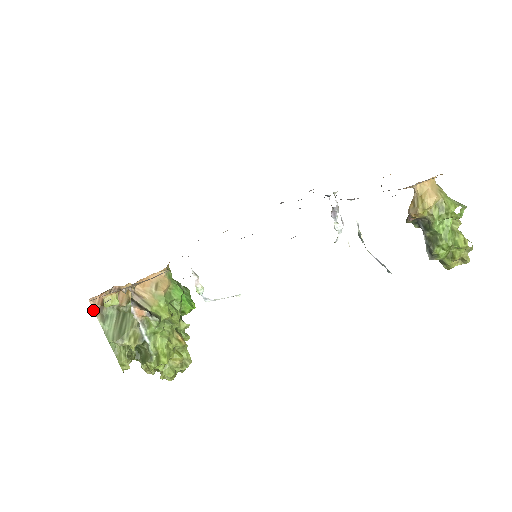
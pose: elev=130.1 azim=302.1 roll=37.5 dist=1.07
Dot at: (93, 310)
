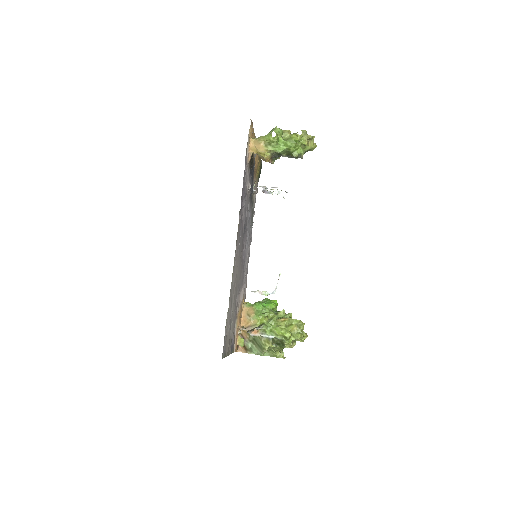
Dot at: occluded
